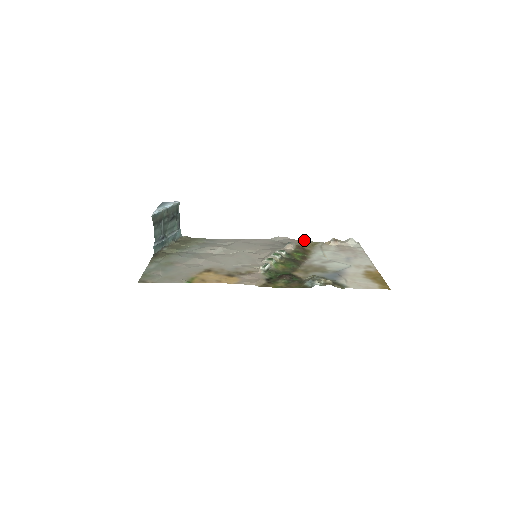
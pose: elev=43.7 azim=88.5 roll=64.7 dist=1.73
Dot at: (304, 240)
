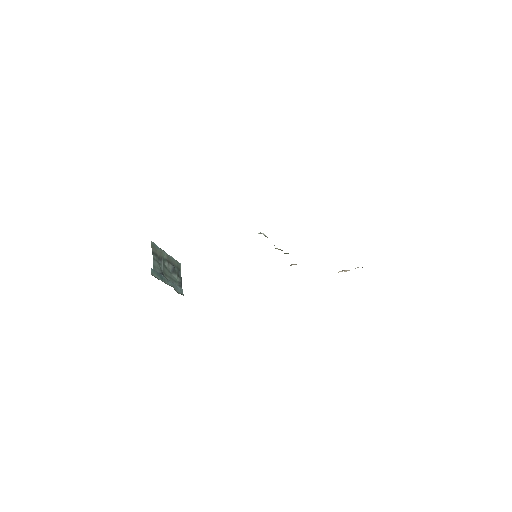
Dot at: occluded
